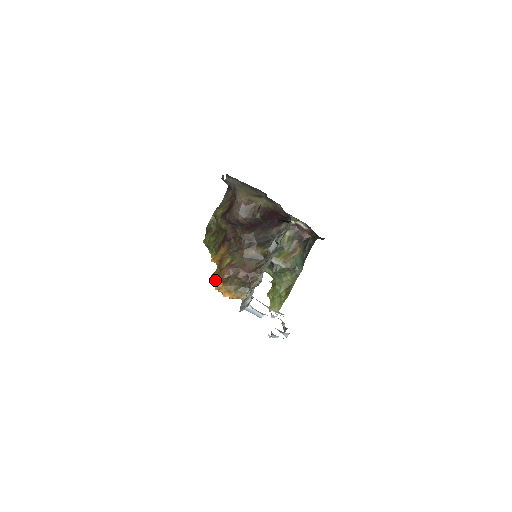
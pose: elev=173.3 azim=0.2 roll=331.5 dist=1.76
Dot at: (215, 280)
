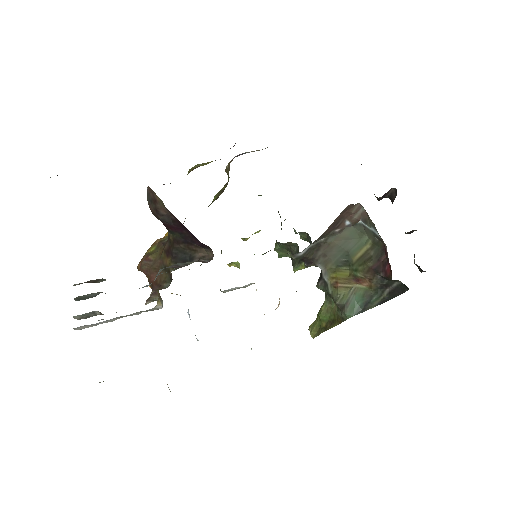
Dot at: occluded
